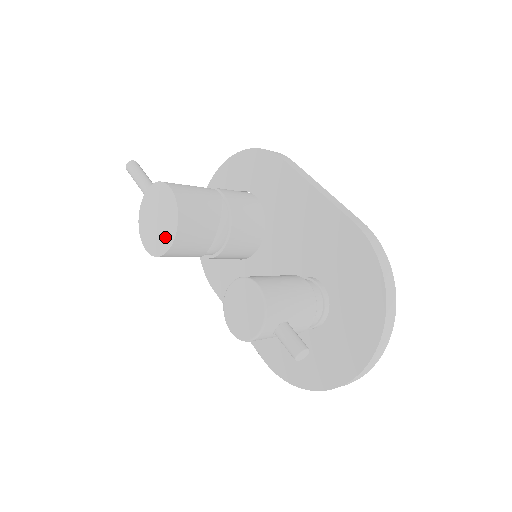
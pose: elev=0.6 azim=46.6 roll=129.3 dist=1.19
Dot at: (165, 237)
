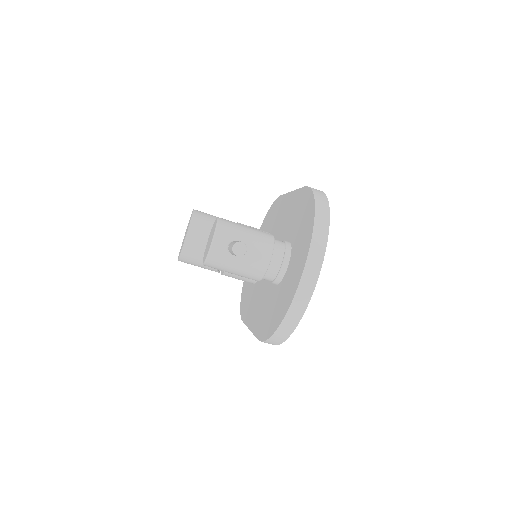
Dot at: occluded
